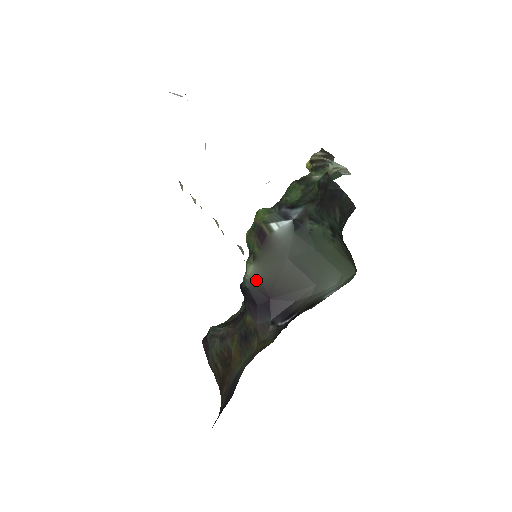
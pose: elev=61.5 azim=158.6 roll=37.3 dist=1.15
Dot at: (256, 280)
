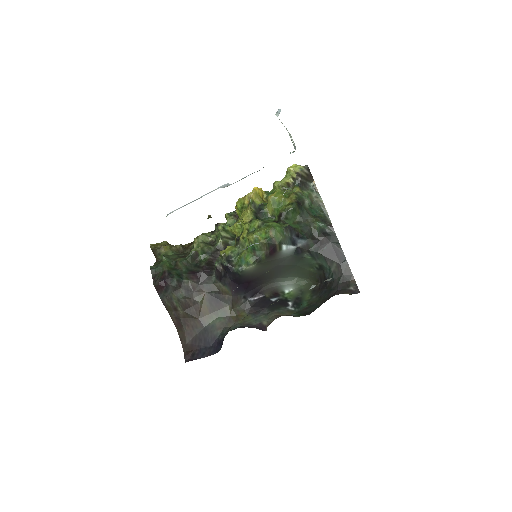
Dot at: (249, 272)
